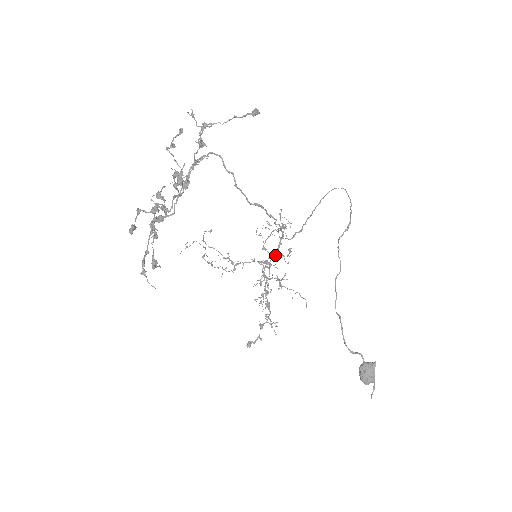
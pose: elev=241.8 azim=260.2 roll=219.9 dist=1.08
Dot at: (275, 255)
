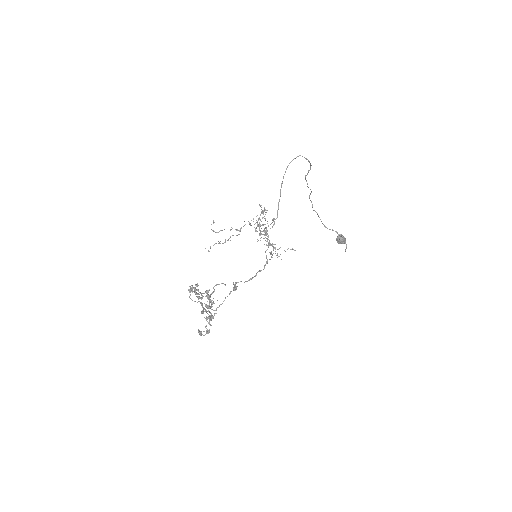
Dot at: (265, 233)
